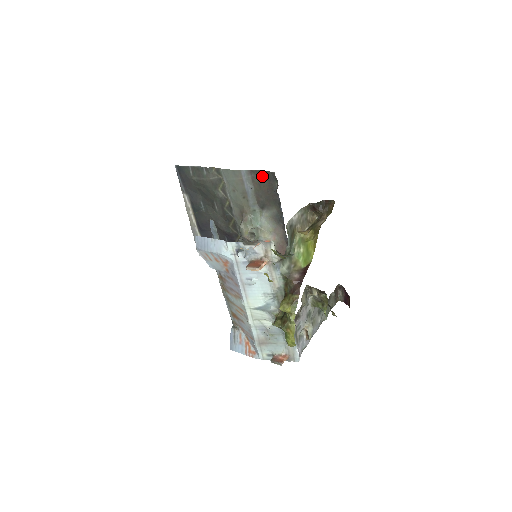
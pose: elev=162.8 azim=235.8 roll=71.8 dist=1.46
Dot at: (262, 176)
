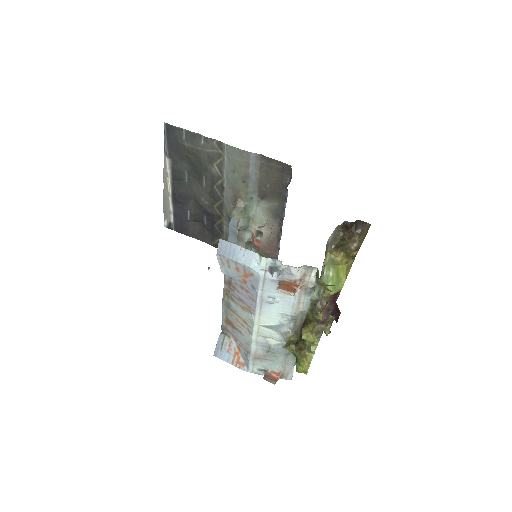
Dot at: (274, 165)
